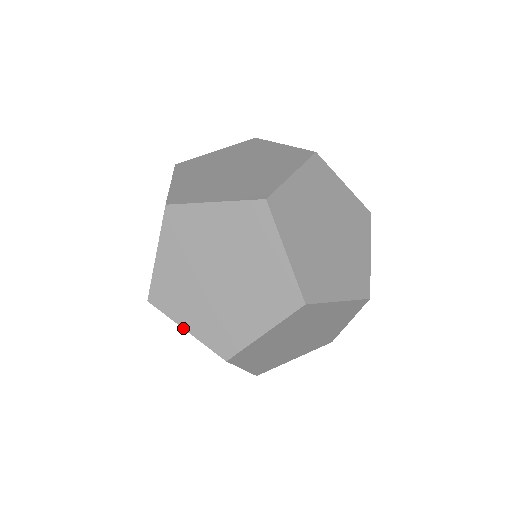
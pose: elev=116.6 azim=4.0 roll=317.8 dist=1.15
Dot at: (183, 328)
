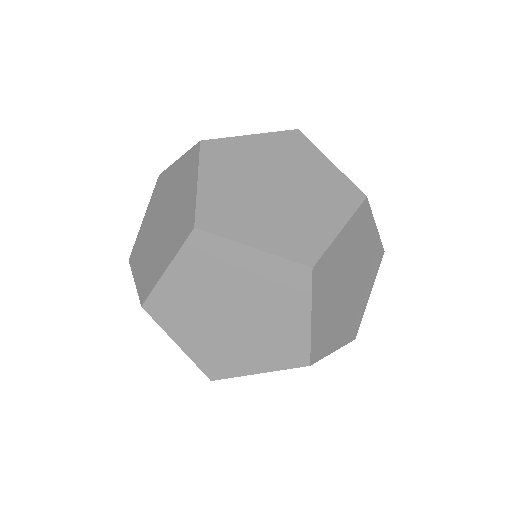
Dot at: (198, 177)
